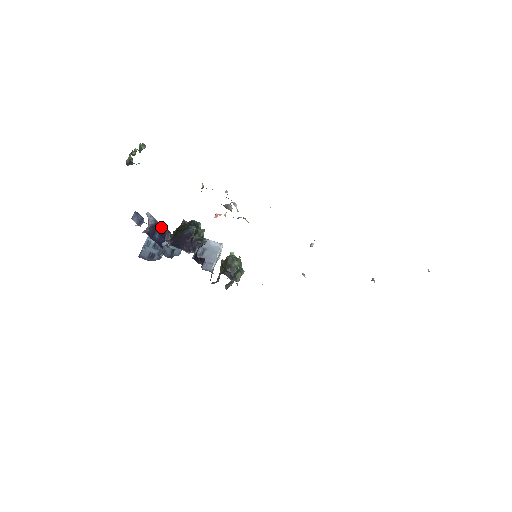
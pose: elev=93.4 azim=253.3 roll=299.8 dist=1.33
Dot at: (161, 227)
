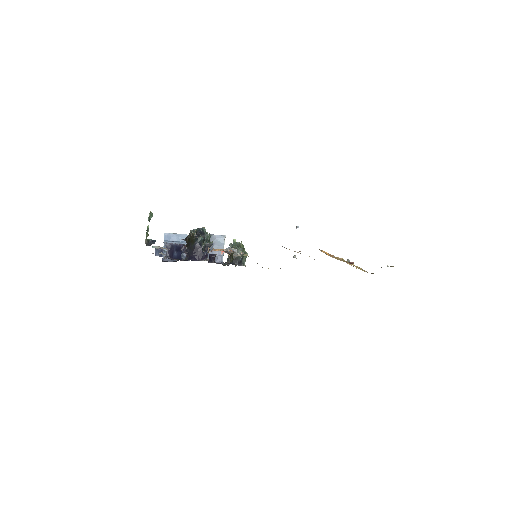
Dot at: (176, 245)
